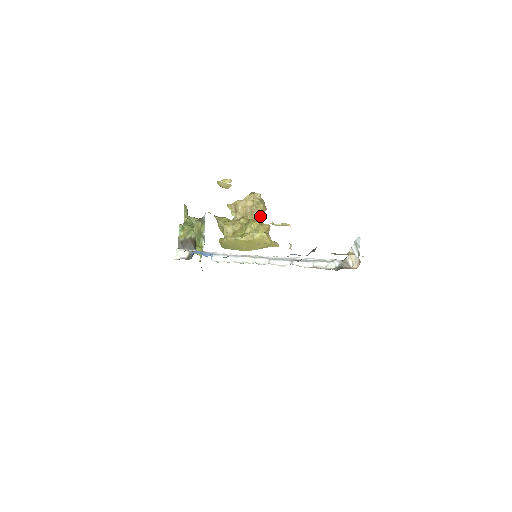
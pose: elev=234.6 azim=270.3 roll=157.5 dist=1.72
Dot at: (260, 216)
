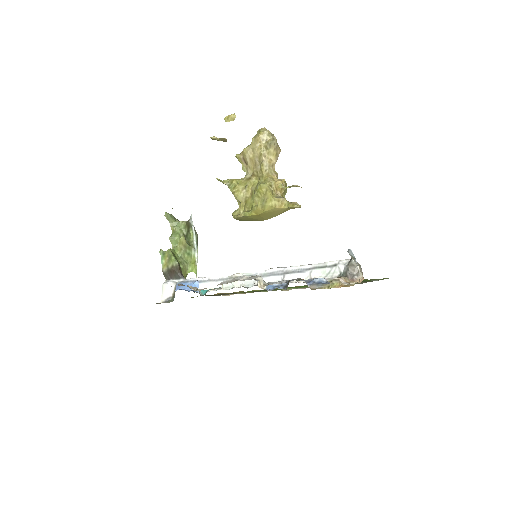
Dot at: (274, 164)
